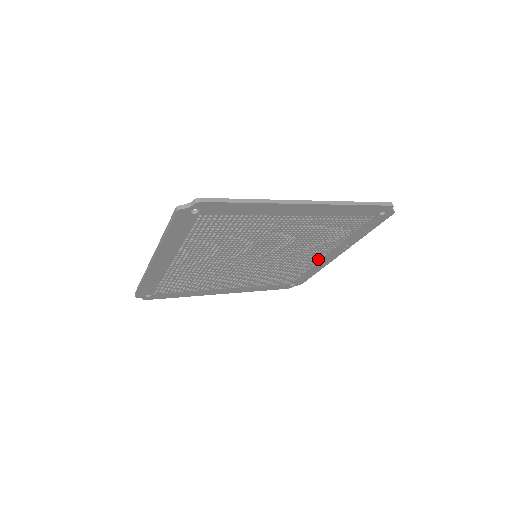
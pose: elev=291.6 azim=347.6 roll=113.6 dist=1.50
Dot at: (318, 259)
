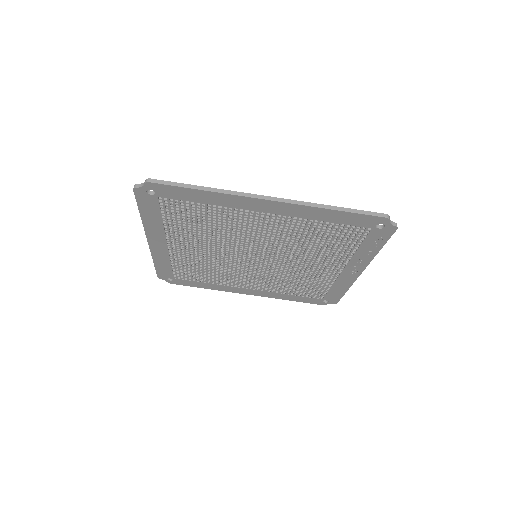
Dot at: (335, 274)
